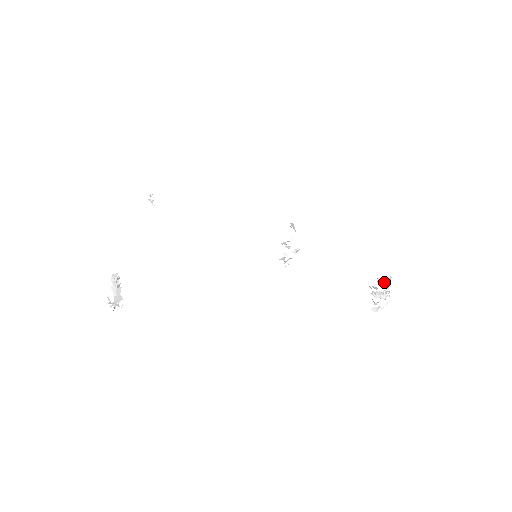
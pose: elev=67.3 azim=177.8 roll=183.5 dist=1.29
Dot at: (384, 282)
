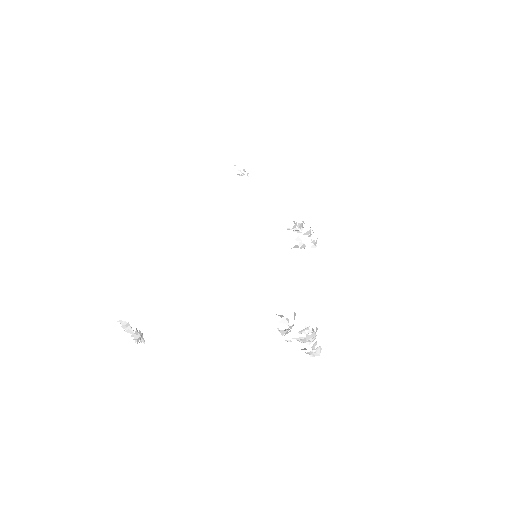
Dot at: occluded
